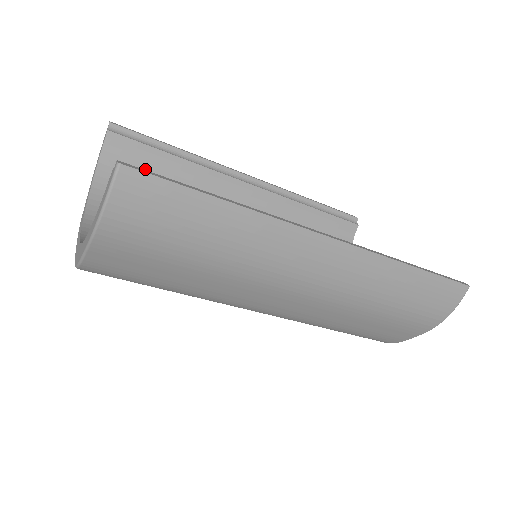
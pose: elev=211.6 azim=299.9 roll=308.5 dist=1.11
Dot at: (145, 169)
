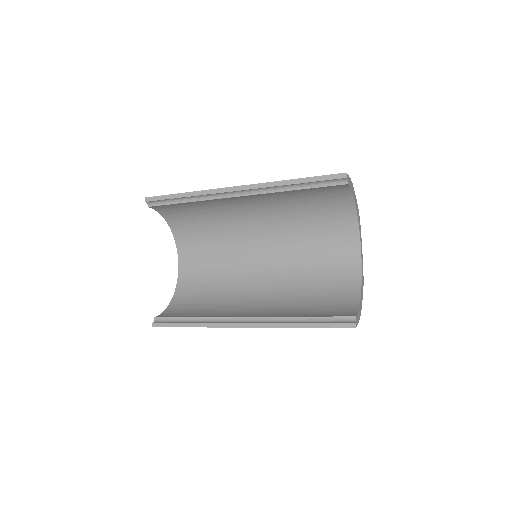
Dot at: (180, 208)
